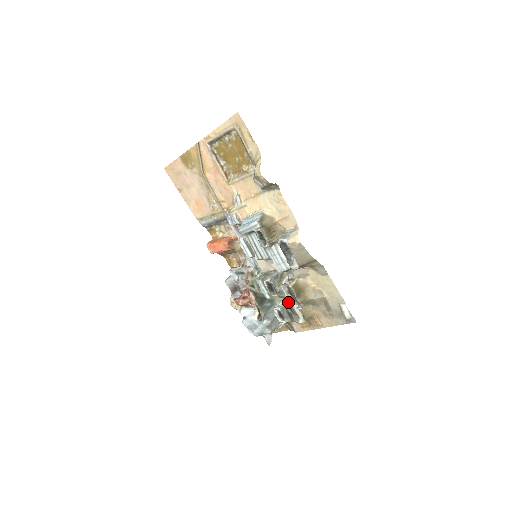
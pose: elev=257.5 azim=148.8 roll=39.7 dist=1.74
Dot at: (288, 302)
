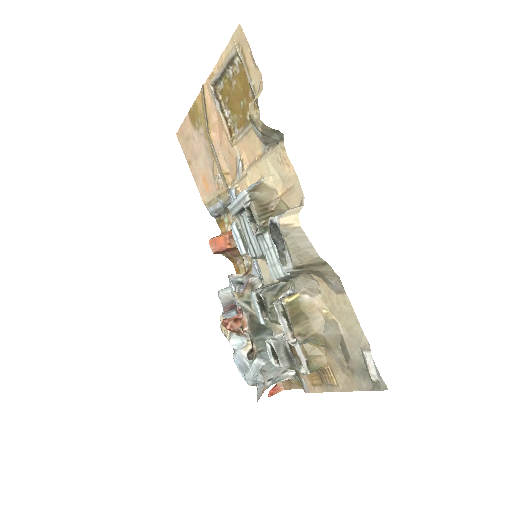
Dot at: occluded
